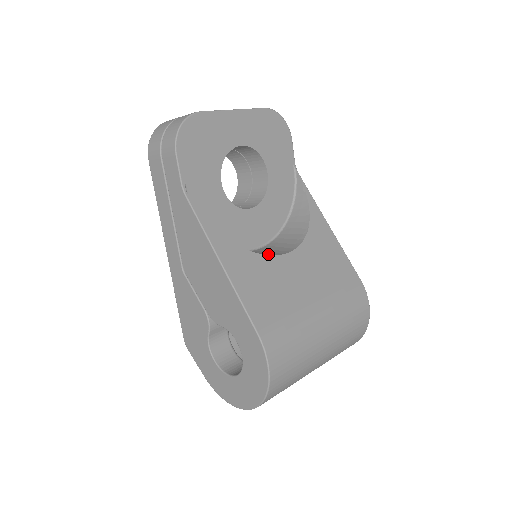
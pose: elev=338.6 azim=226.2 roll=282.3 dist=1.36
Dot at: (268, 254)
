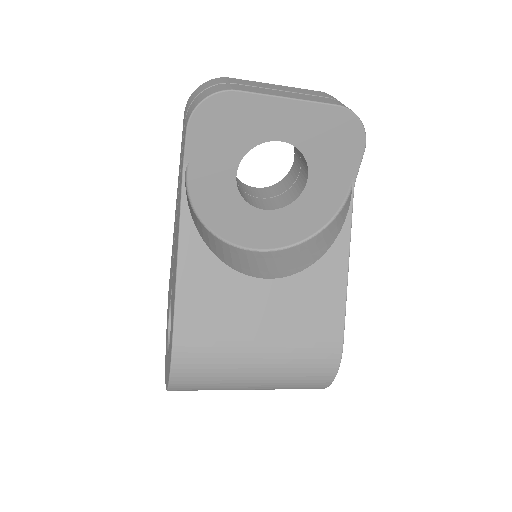
Dot at: (246, 269)
